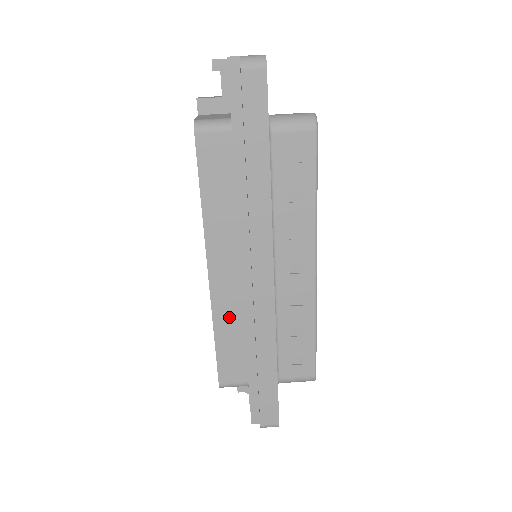
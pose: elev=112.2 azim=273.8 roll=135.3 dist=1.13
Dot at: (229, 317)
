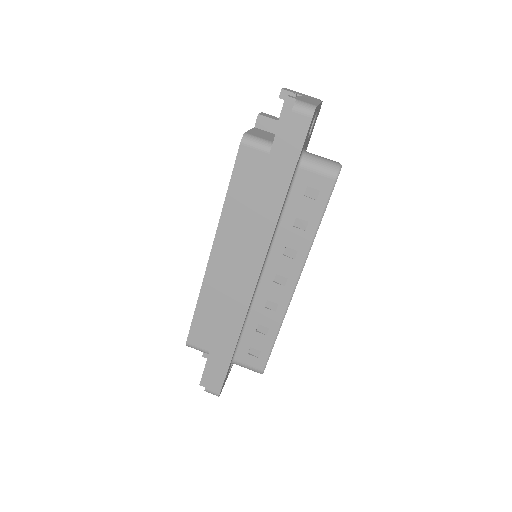
Dot at: (214, 294)
